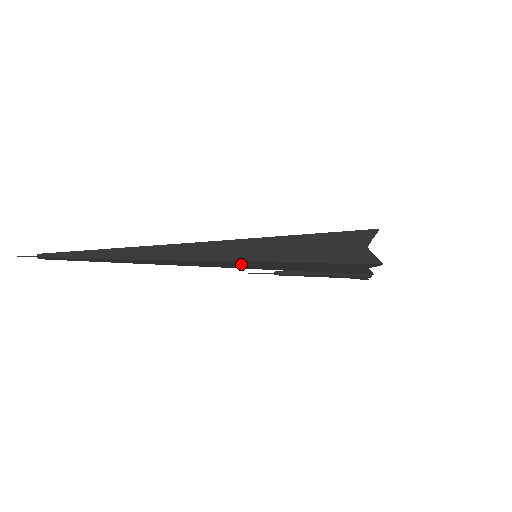
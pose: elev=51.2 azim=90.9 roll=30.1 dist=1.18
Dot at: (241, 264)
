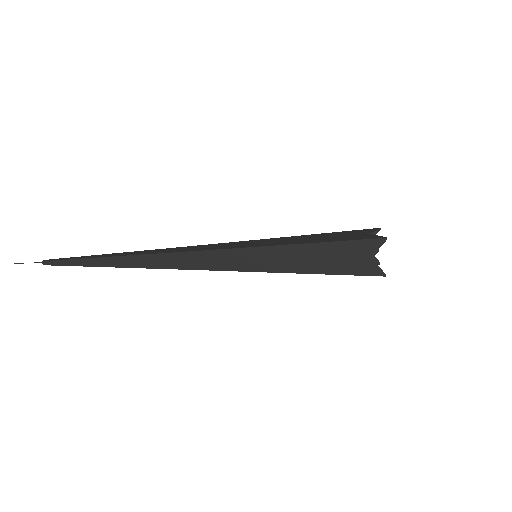
Dot at: occluded
